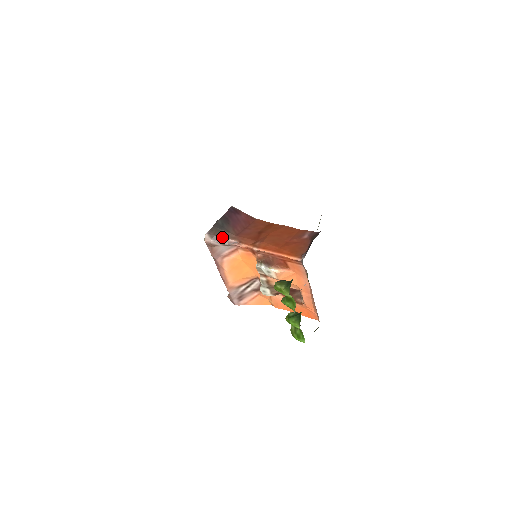
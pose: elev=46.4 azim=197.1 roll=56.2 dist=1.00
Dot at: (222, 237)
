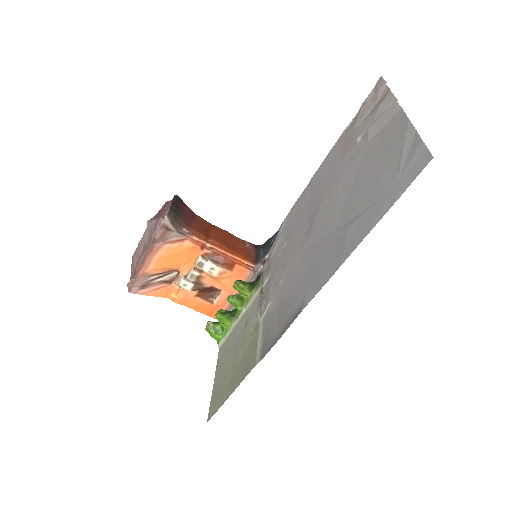
Dot at: (179, 224)
